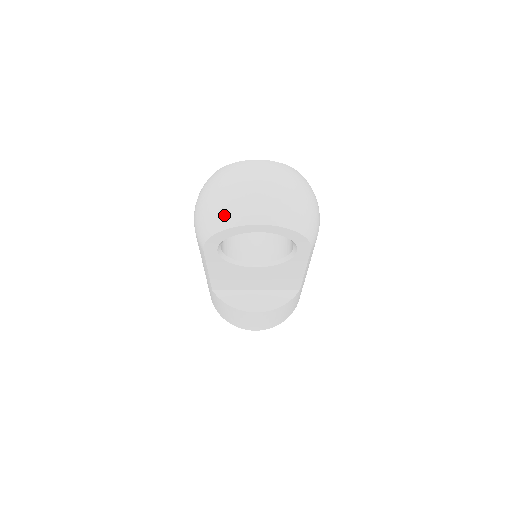
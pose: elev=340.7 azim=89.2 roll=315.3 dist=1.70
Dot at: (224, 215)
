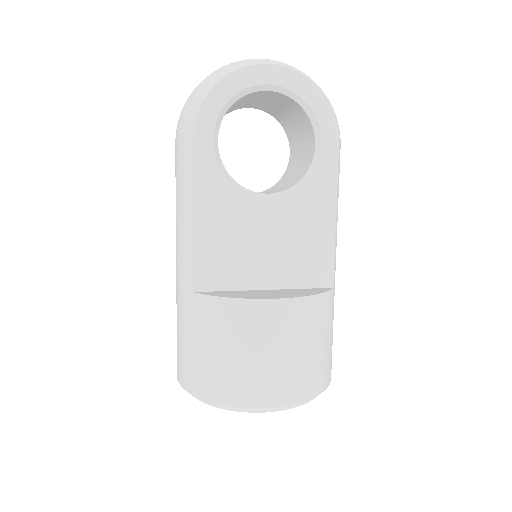
Dot at: (225, 68)
